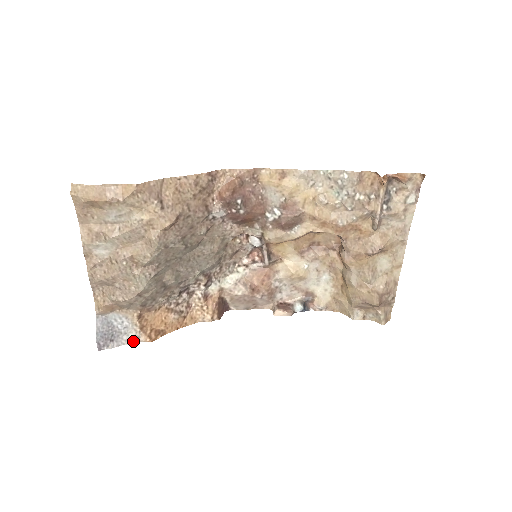
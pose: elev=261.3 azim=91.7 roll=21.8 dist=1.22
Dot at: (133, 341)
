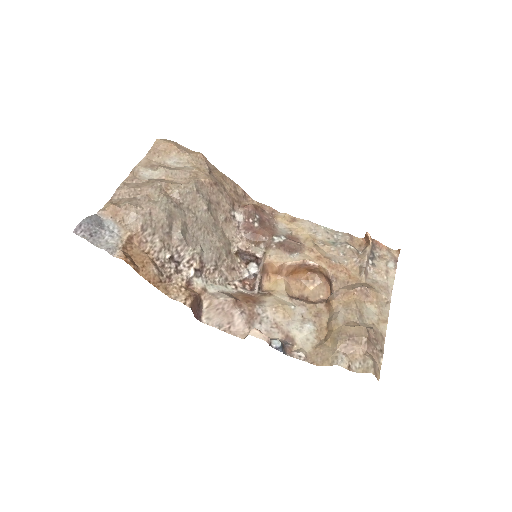
Dot at: (109, 248)
